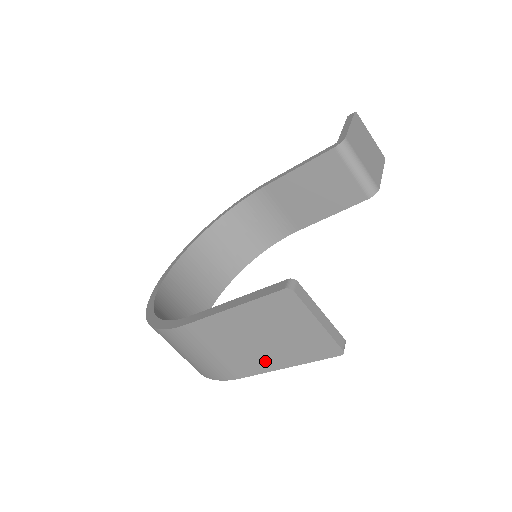
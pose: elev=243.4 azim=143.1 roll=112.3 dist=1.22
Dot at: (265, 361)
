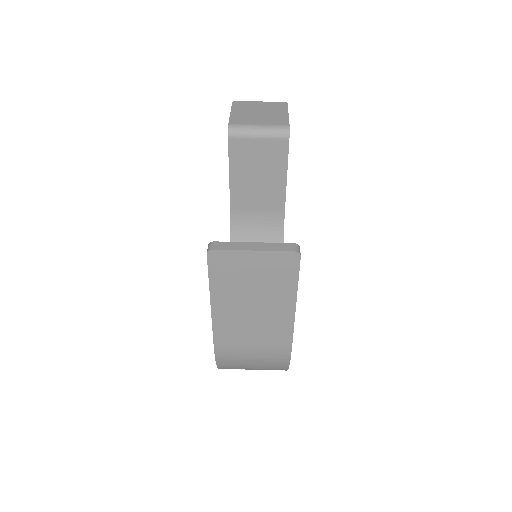
Dot at: (280, 315)
